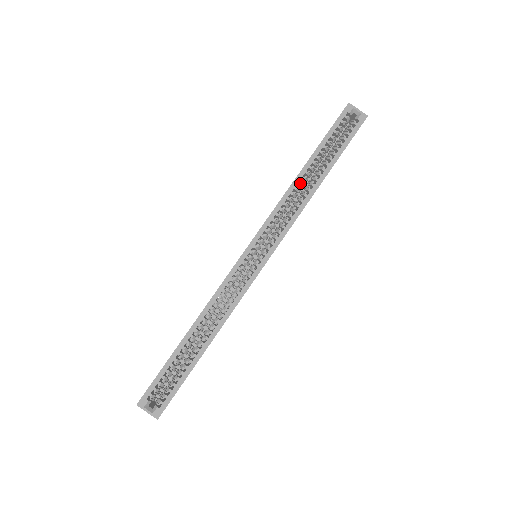
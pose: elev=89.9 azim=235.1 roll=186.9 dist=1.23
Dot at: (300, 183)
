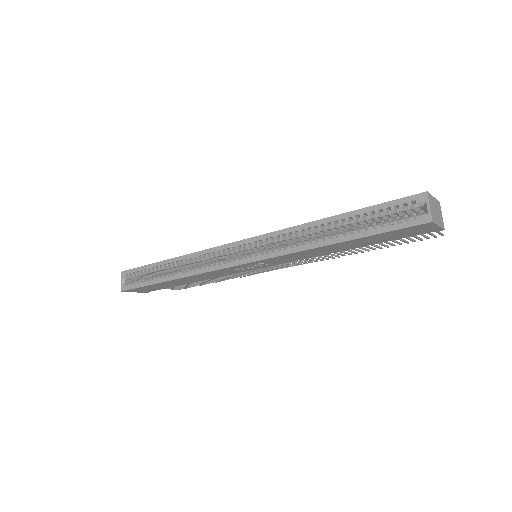
Dot at: (313, 229)
